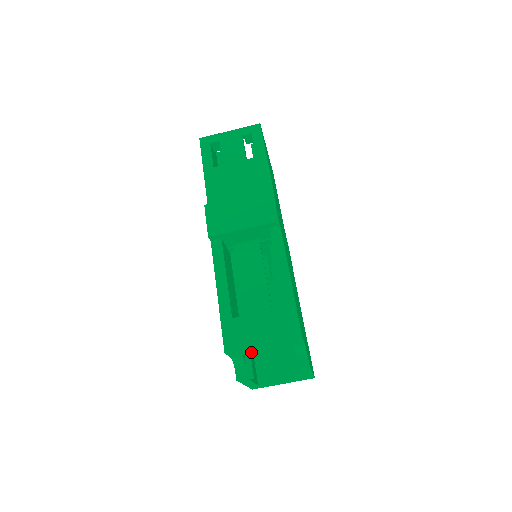
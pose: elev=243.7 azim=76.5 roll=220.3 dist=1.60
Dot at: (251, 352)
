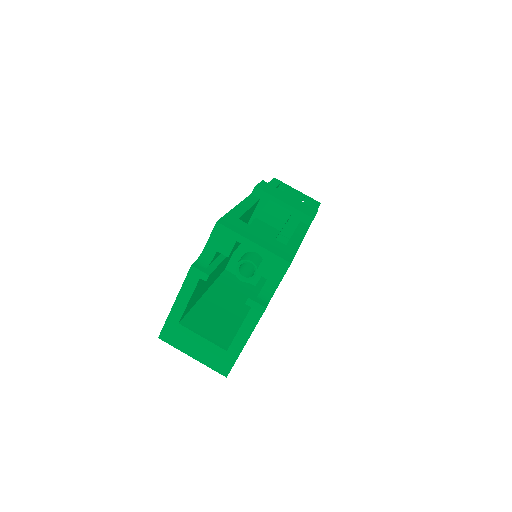
Dot at: (230, 252)
